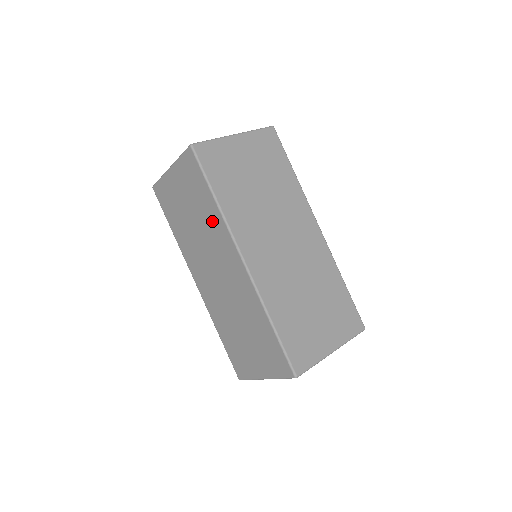
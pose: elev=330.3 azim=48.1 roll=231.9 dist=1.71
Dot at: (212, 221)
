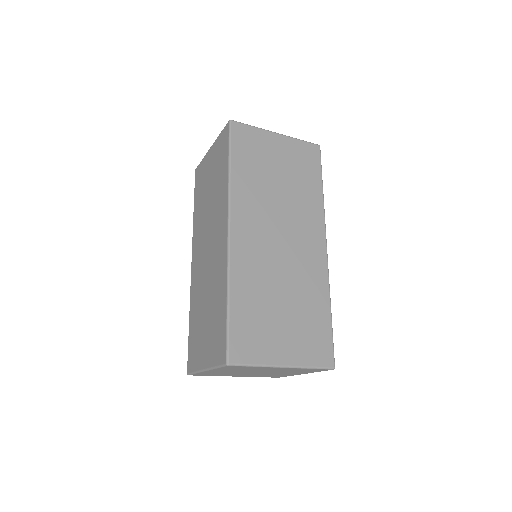
Dot at: (221, 192)
